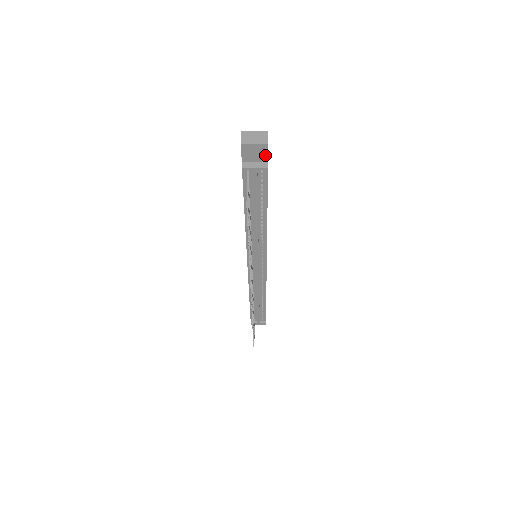
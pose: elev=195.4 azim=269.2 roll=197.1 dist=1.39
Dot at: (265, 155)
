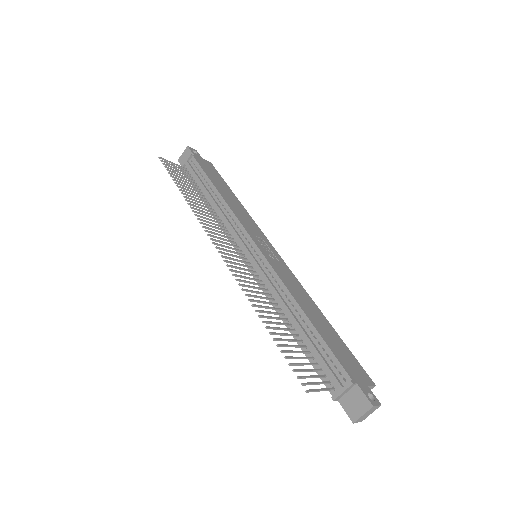
Dot at: occluded
